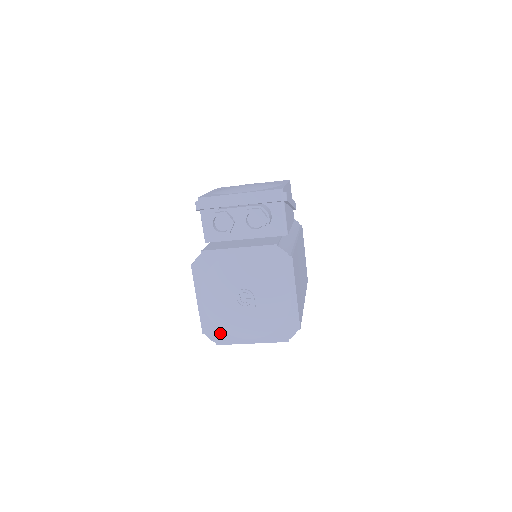
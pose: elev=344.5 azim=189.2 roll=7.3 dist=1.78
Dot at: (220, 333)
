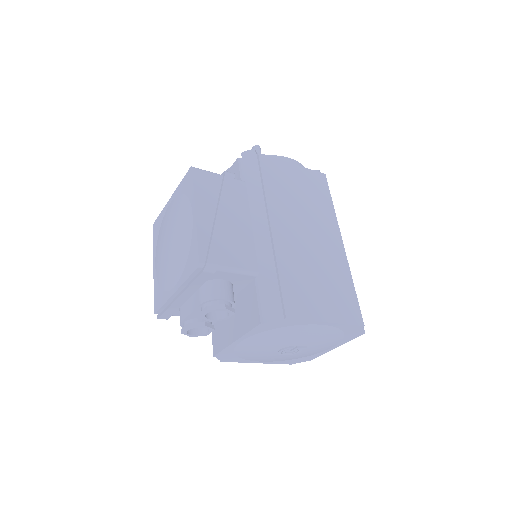
Dot at: (303, 358)
